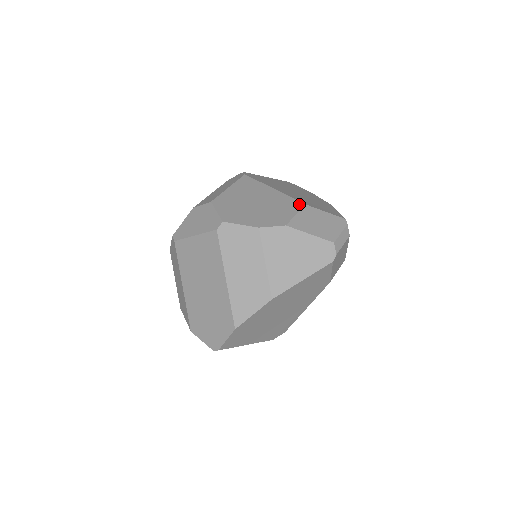
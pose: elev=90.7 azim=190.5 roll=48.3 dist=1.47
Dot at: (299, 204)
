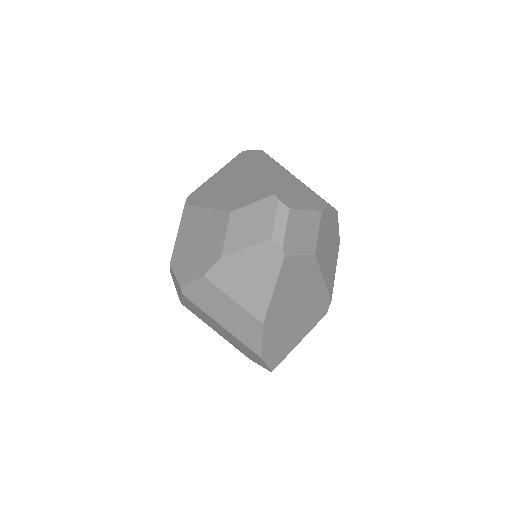
Dot at: (226, 216)
